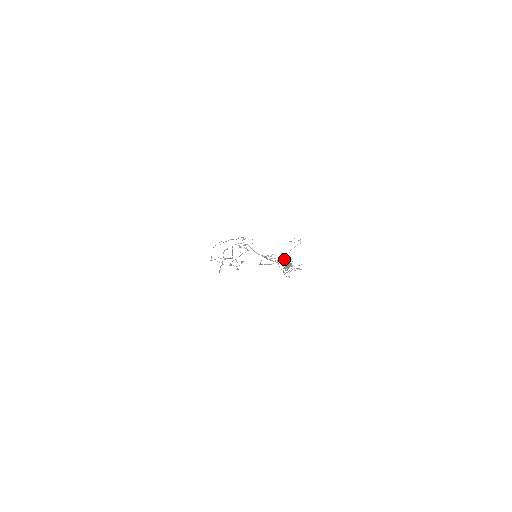
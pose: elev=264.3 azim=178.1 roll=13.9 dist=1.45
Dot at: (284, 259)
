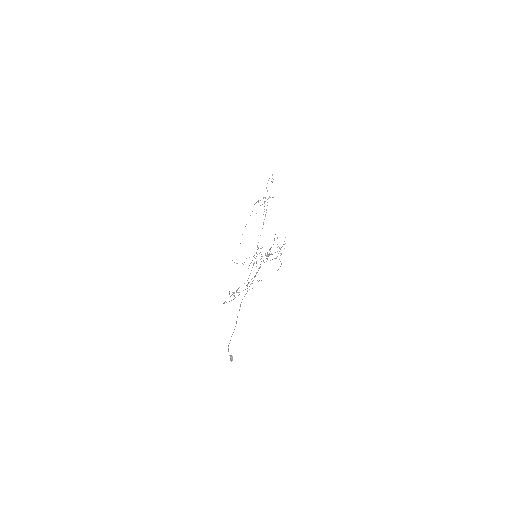
Dot at: (270, 248)
